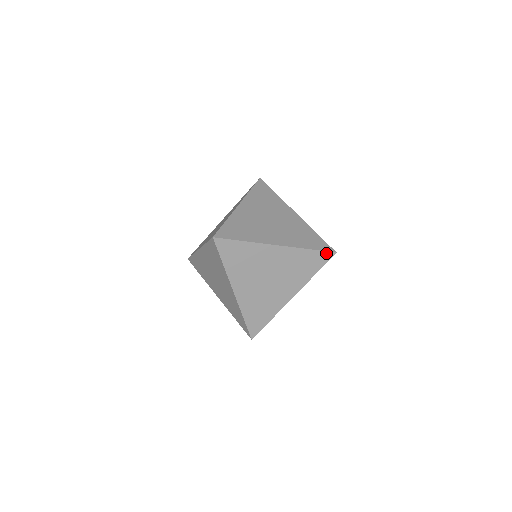
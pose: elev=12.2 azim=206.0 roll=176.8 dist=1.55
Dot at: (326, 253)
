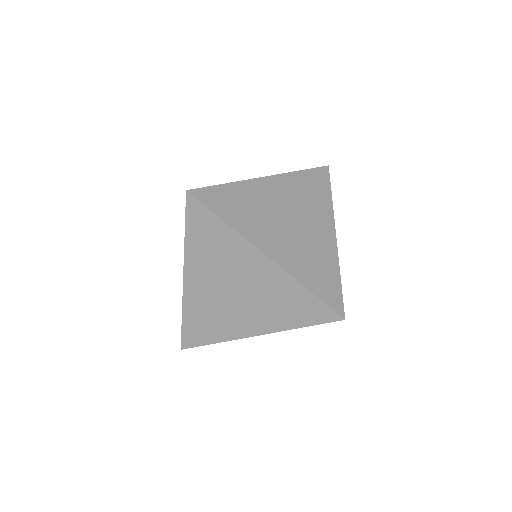
Dot at: (330, 310)
